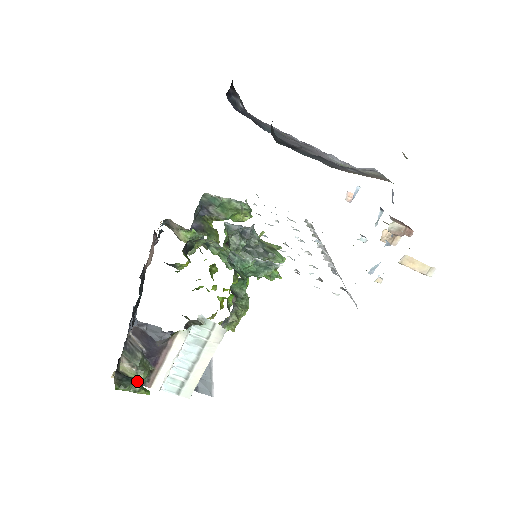
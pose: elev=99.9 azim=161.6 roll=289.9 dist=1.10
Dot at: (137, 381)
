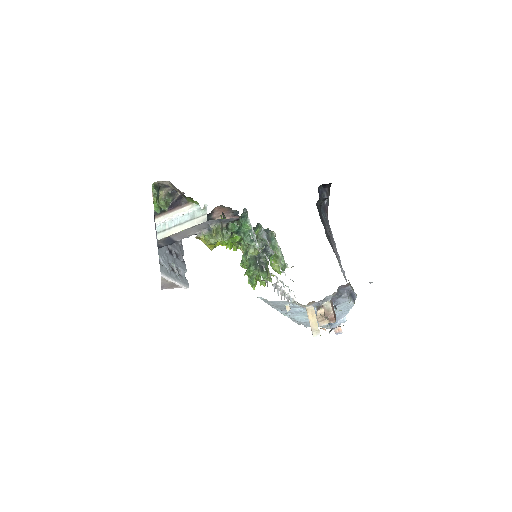
Dot at: occluded
